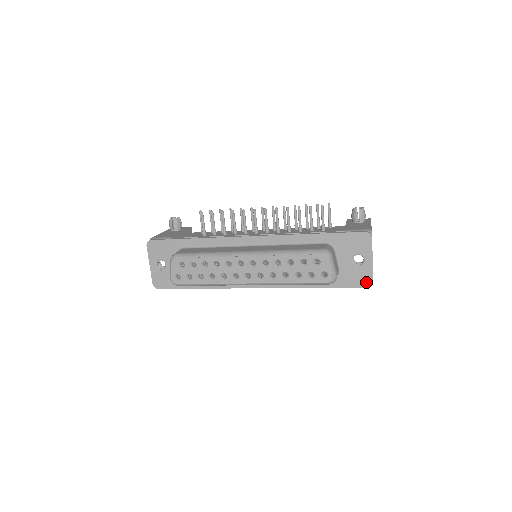
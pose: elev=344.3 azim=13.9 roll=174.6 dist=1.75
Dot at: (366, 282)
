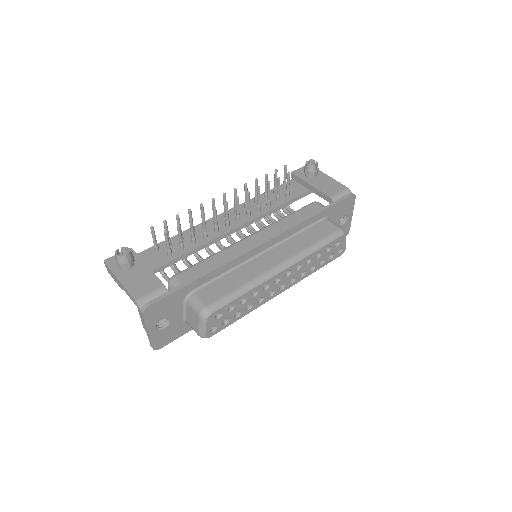
Dot at: occluded
